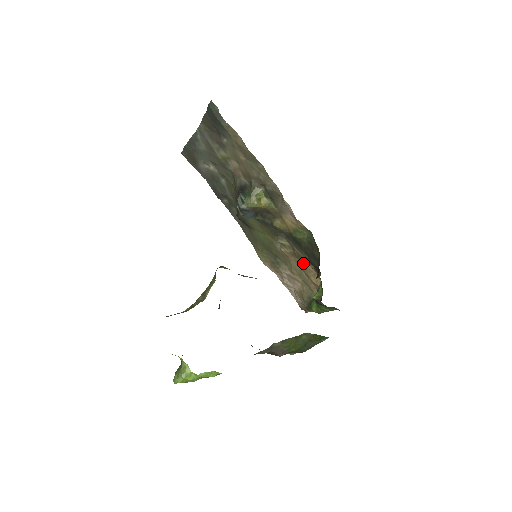
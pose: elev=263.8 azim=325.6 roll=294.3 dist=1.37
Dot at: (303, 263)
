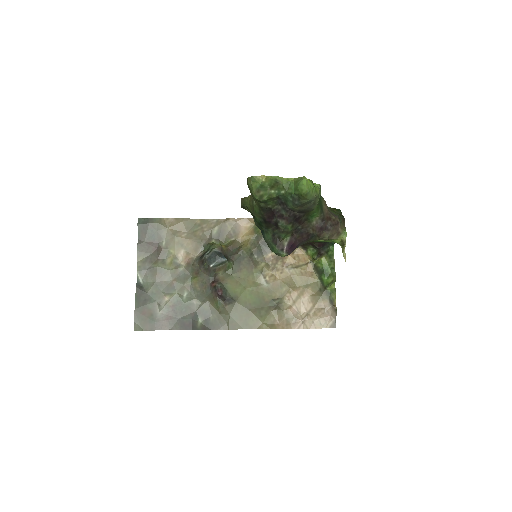
Dot at: (285, 263)
